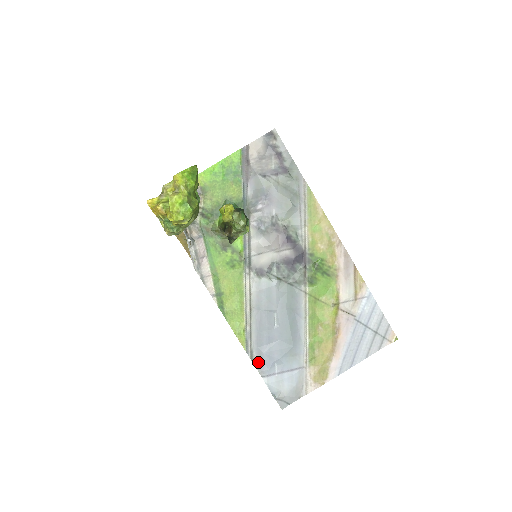
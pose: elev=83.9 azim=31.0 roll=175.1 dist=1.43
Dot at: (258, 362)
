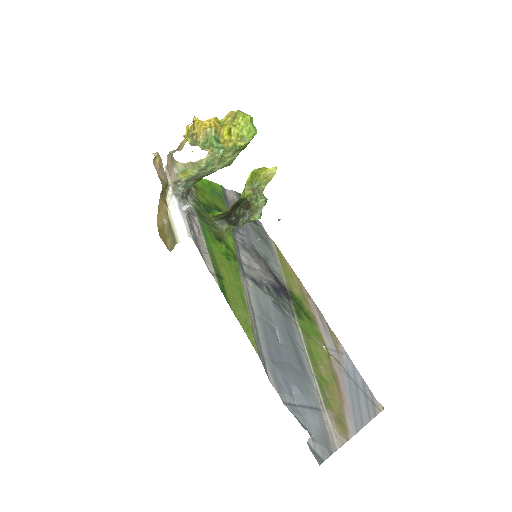
Dot at: (274, 379)
